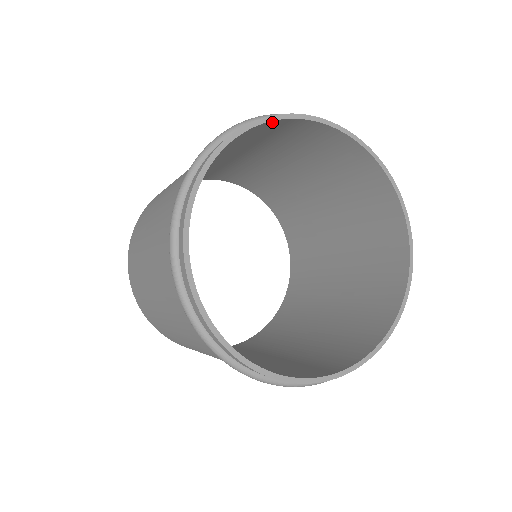
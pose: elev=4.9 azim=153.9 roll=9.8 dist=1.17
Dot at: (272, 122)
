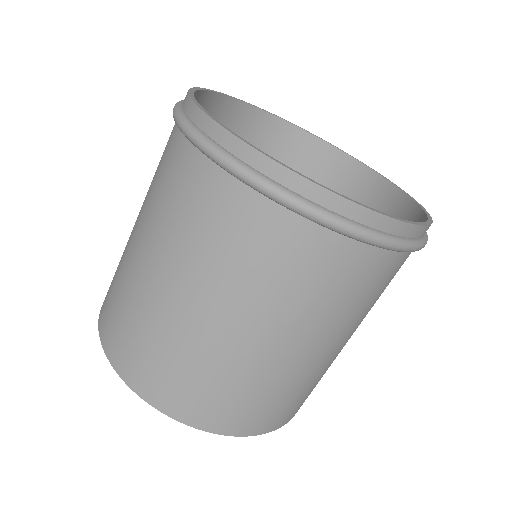
Dot at: (280, 123)
